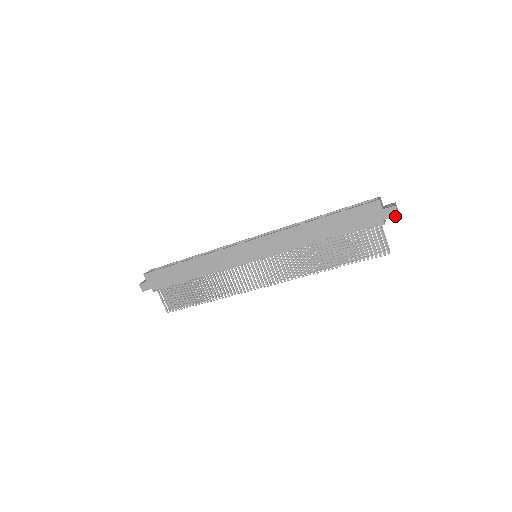
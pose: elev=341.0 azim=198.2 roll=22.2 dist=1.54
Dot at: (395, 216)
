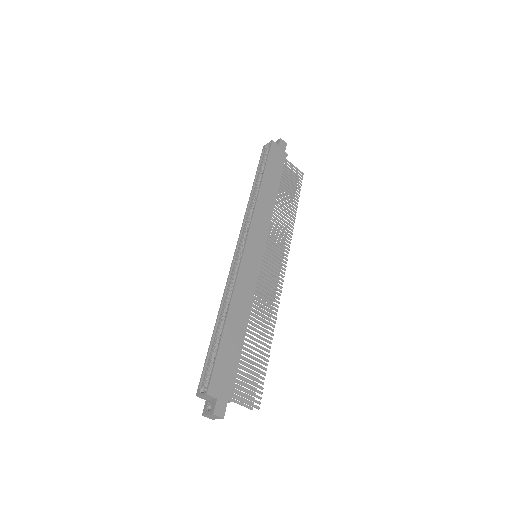
Dot at: (286, 145)
